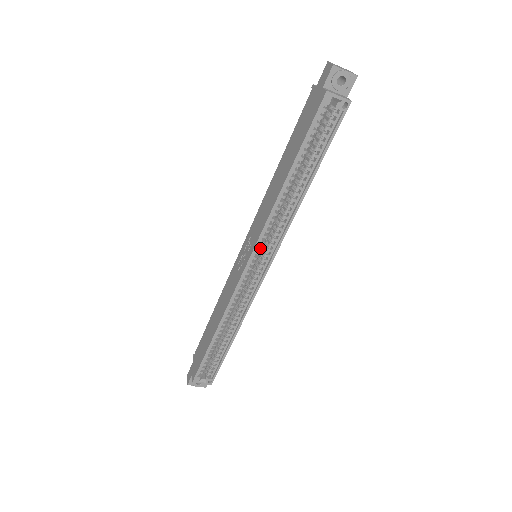
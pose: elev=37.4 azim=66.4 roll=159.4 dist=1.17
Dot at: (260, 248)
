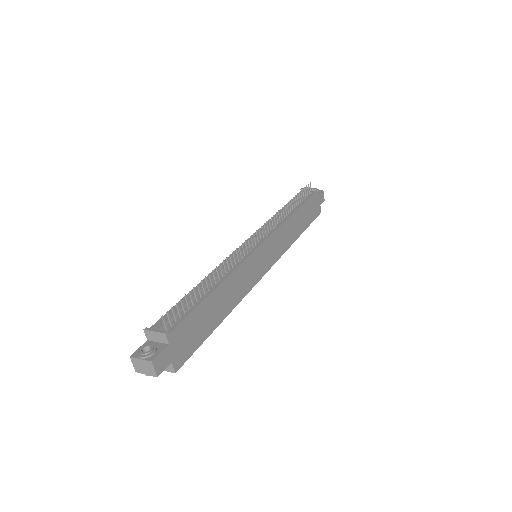
Dot at: occluded
